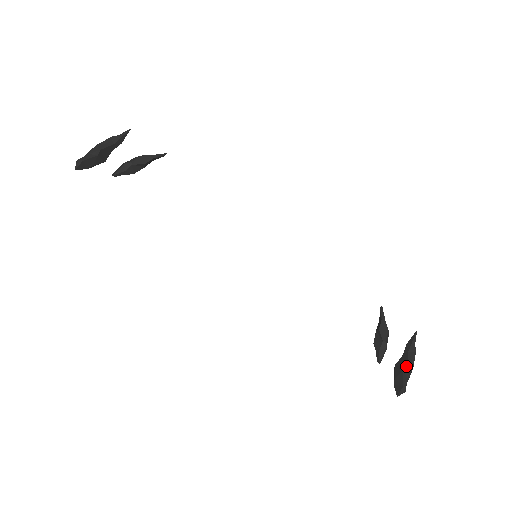
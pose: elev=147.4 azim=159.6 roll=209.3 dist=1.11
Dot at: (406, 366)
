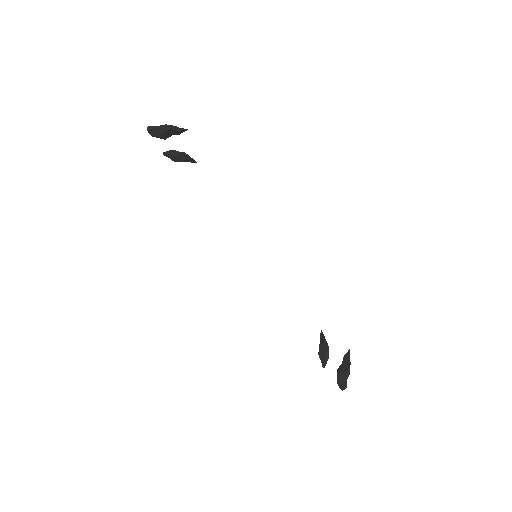
Dot at: (348, 368)
